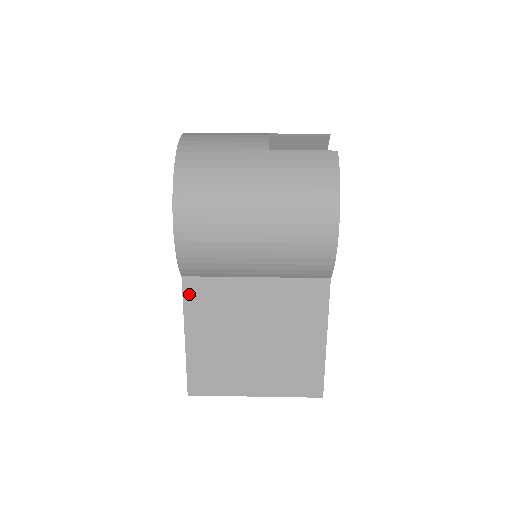
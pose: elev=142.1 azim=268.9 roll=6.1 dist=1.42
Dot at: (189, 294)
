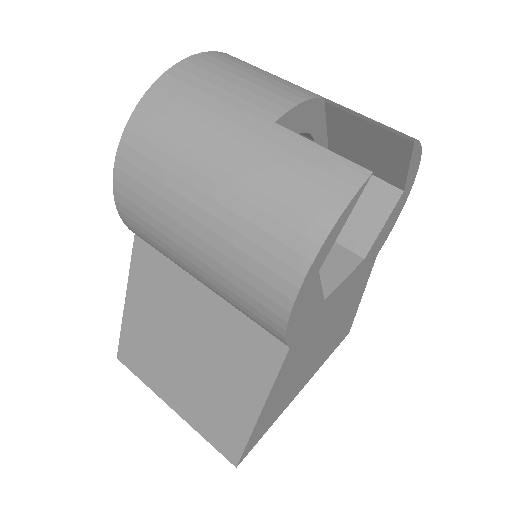
Dot at: (138, 258)
